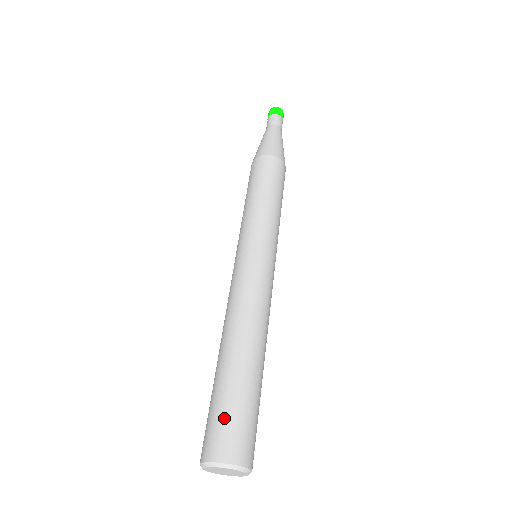
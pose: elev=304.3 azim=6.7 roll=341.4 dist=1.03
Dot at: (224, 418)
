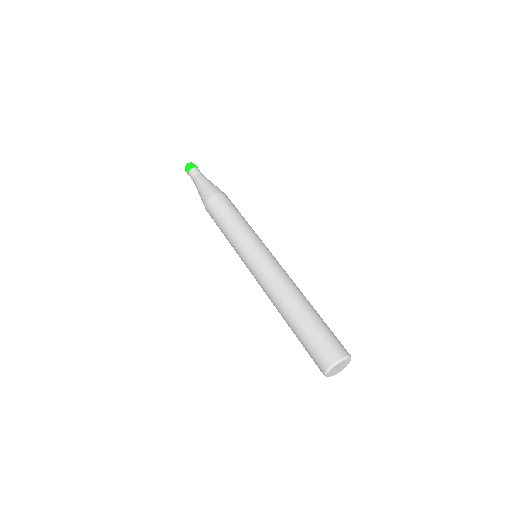
Dot at: (314, 346)
